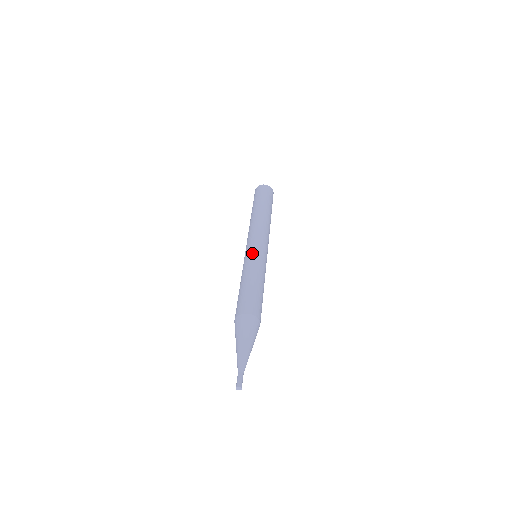
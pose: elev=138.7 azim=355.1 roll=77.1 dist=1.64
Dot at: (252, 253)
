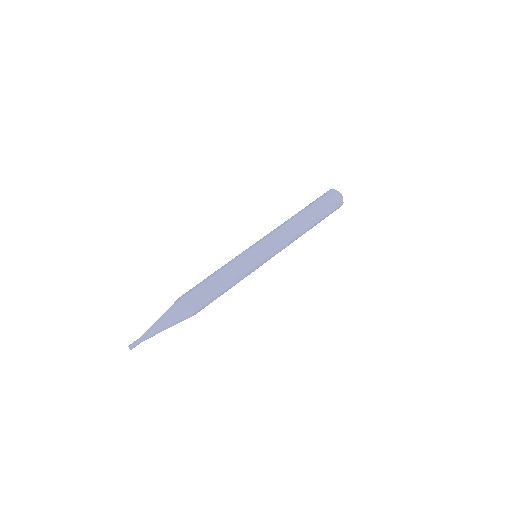
Dot at: (247, 253)
